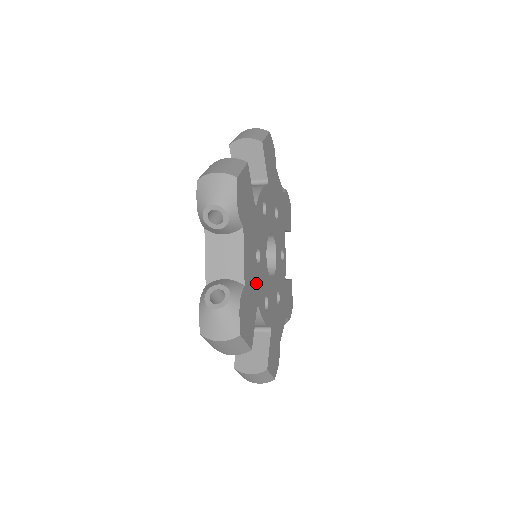
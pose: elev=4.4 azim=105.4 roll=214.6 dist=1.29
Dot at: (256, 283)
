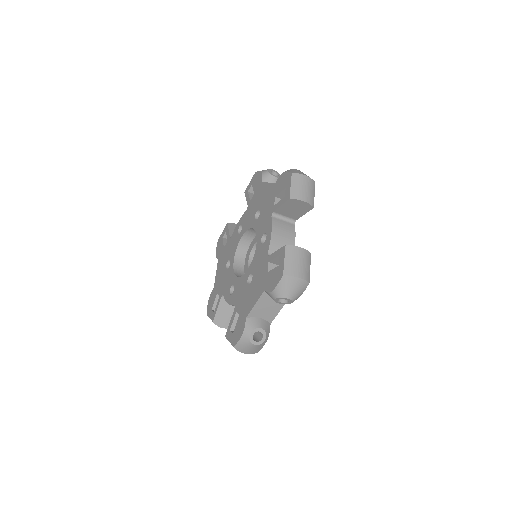
Dot at: occluded
